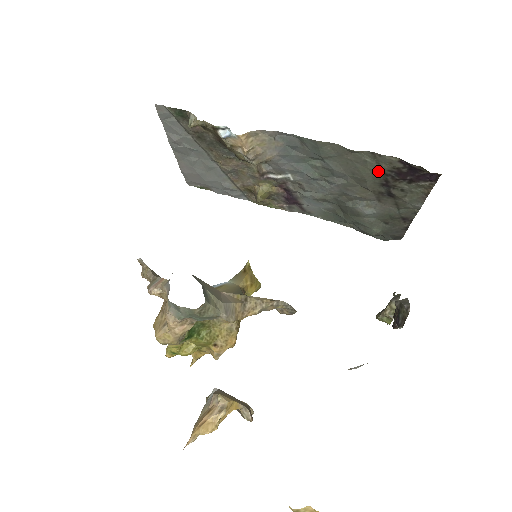
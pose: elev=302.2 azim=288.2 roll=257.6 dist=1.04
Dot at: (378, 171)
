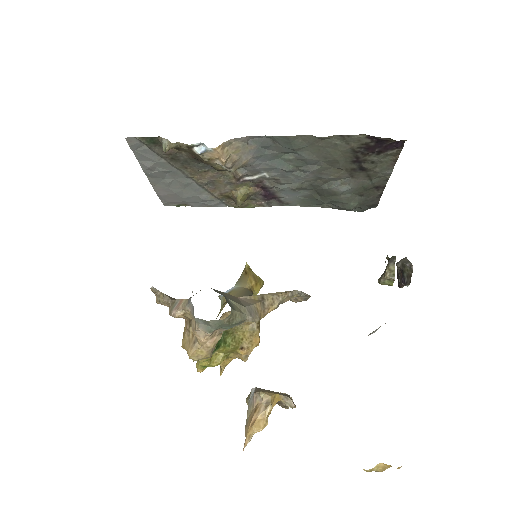
Dot at: (348, 150)
